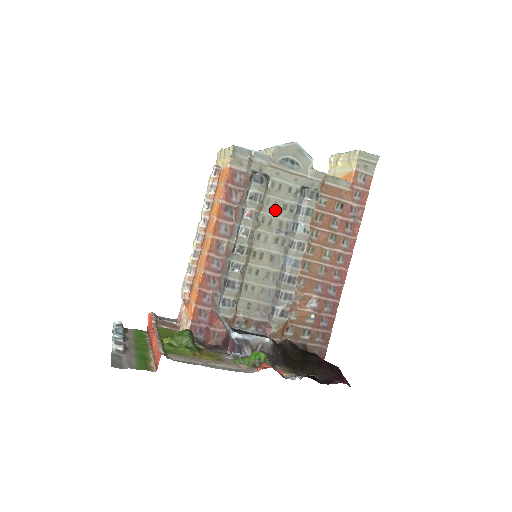
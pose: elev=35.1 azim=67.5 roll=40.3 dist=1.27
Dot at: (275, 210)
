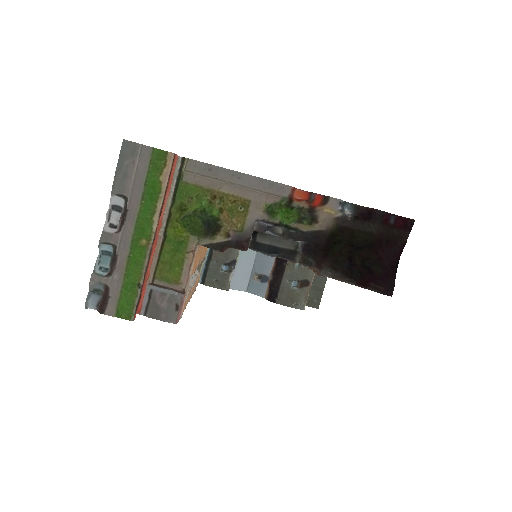
Dot at: occluded
